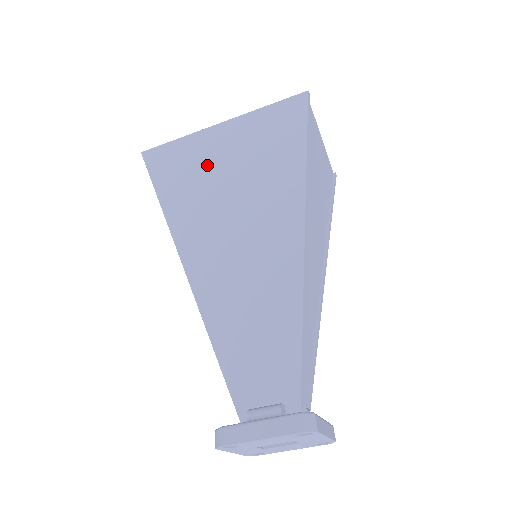
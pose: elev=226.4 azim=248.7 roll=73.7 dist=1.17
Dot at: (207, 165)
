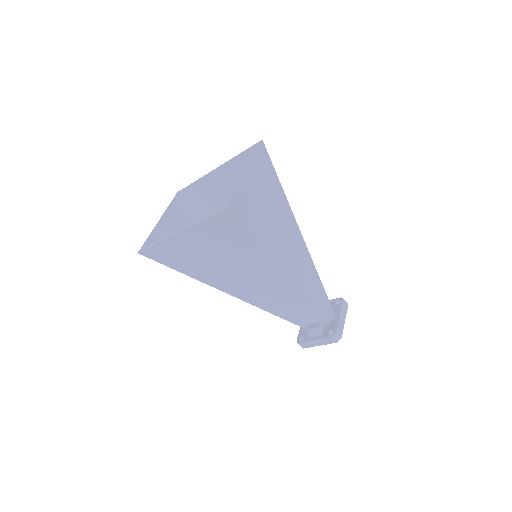
Dot at: (193, 254)
